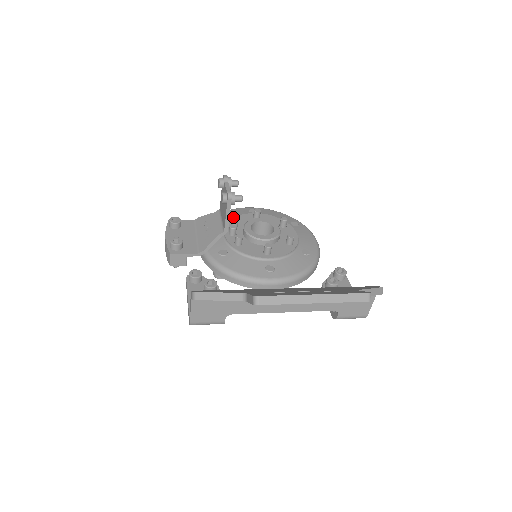
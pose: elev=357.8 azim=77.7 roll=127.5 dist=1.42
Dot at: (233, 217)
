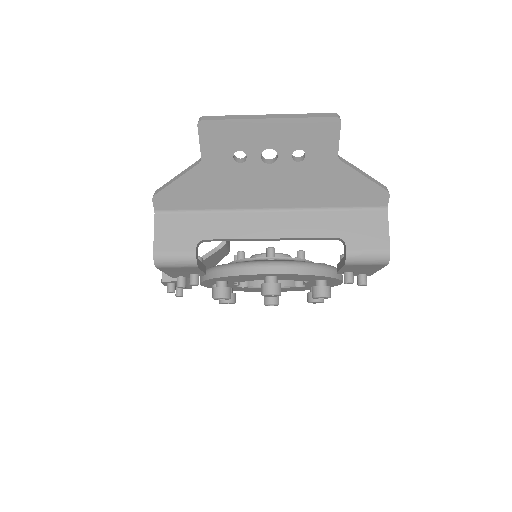
Dot at: occluded
